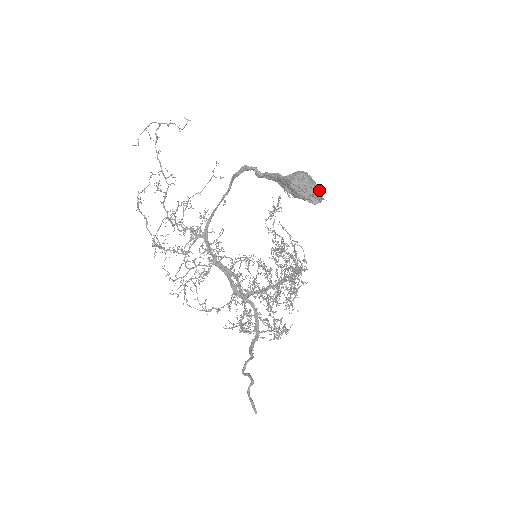
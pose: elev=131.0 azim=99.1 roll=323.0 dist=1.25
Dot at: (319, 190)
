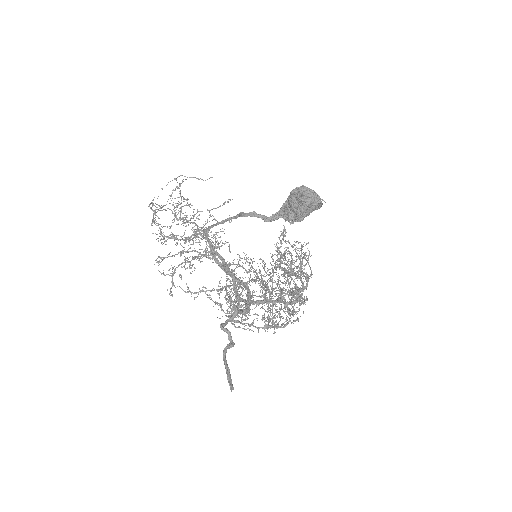
Dot at: occluded
